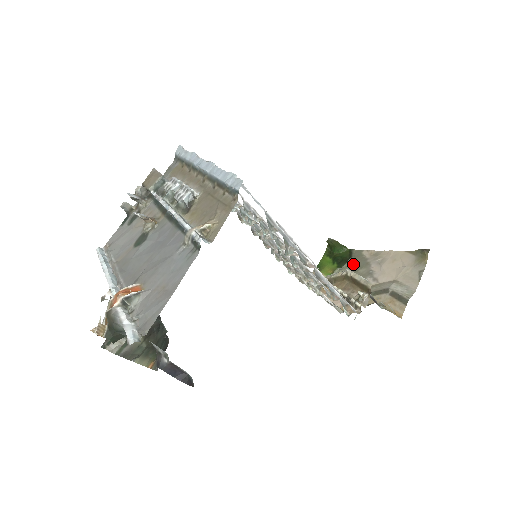
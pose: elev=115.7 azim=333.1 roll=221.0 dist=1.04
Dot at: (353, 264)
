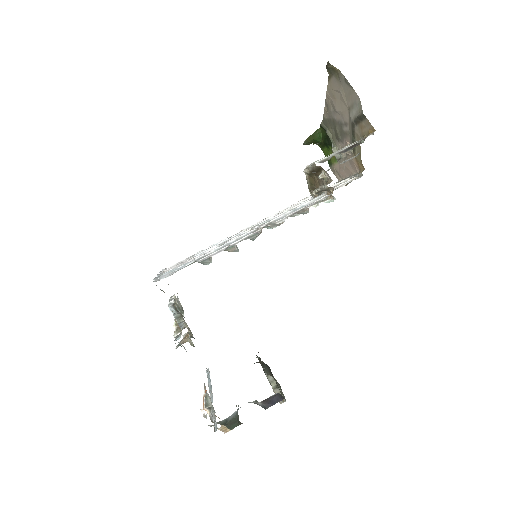
Dot at: (332, 133)
